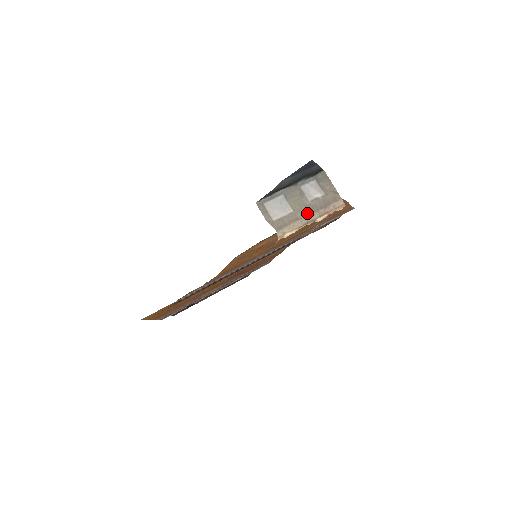
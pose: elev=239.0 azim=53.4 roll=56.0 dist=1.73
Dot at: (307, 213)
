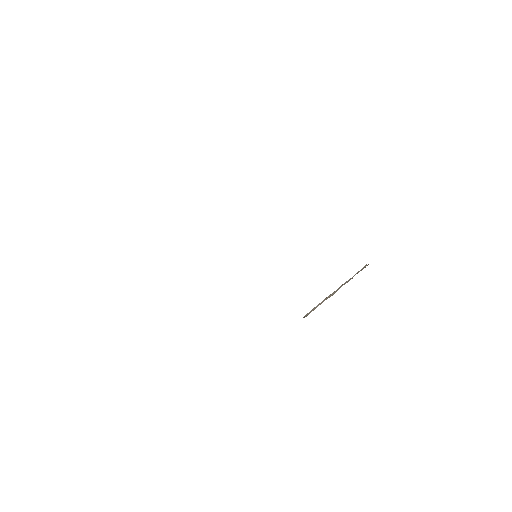
Dot at: occluded
